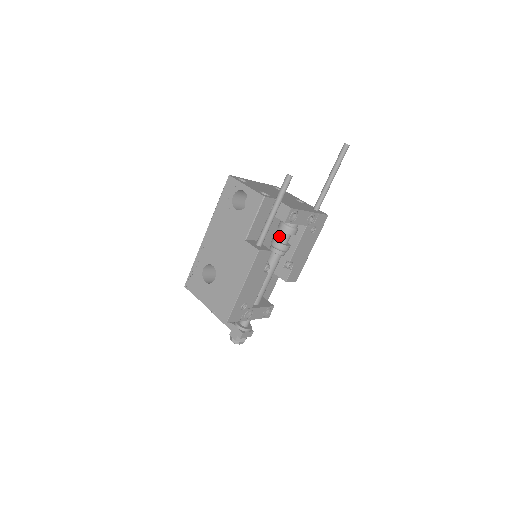
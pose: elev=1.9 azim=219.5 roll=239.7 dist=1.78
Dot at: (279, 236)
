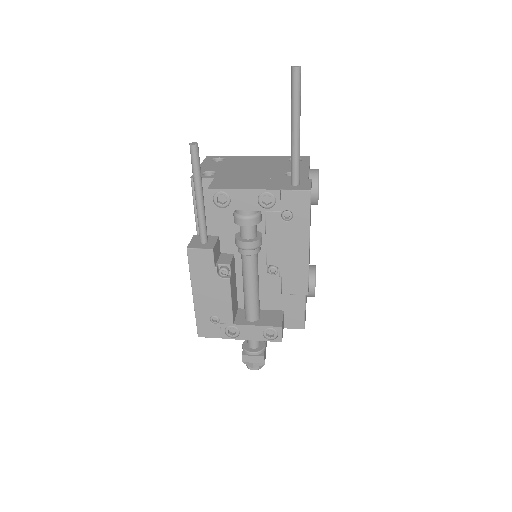
Dot at: occluded
